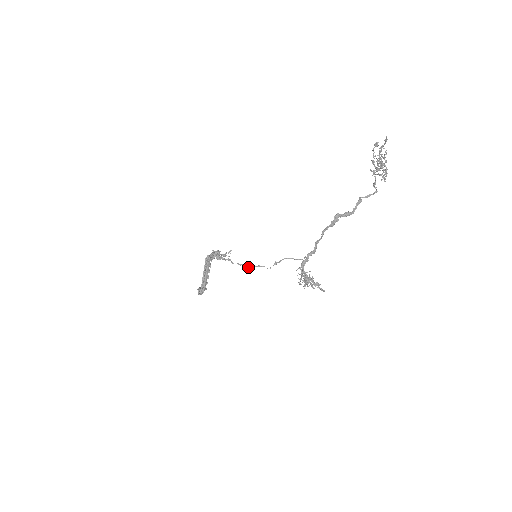
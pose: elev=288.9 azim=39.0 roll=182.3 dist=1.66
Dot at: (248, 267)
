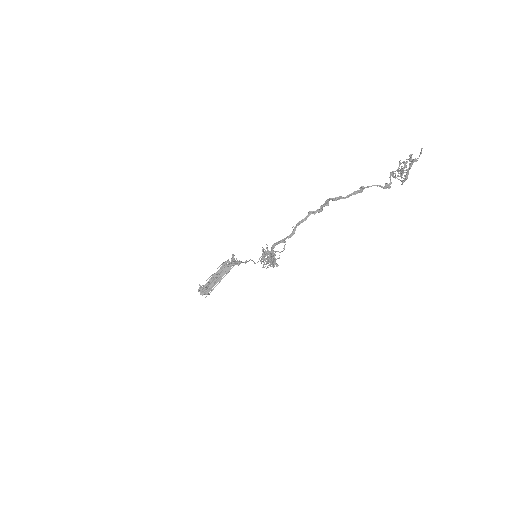
Dot at: (242, 262)
